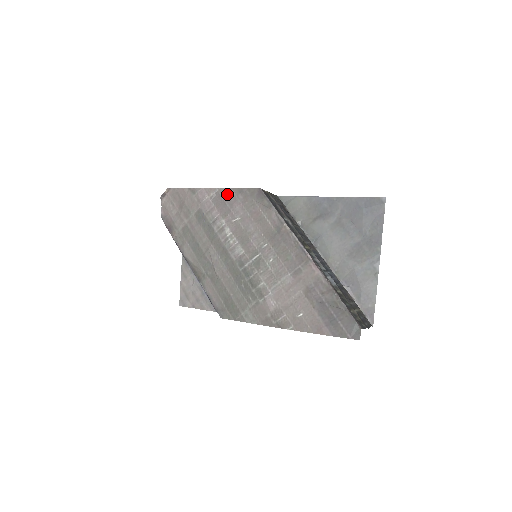
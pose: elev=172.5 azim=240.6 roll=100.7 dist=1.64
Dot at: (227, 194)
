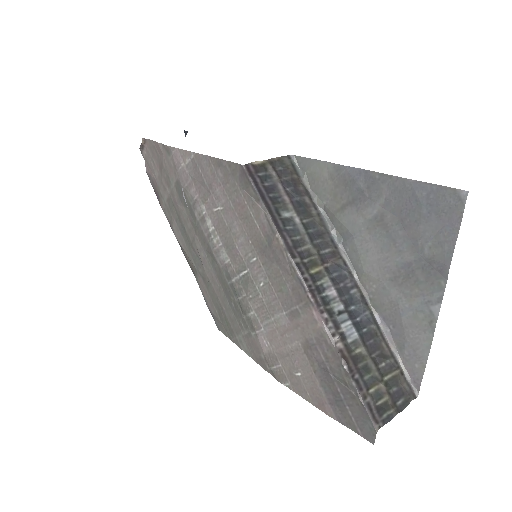
Dot at: (204, 165)
